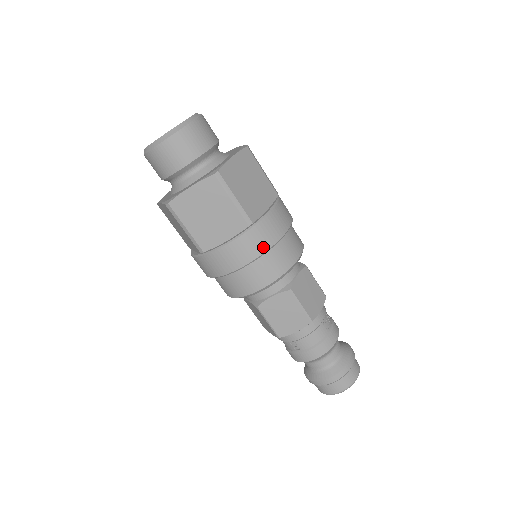
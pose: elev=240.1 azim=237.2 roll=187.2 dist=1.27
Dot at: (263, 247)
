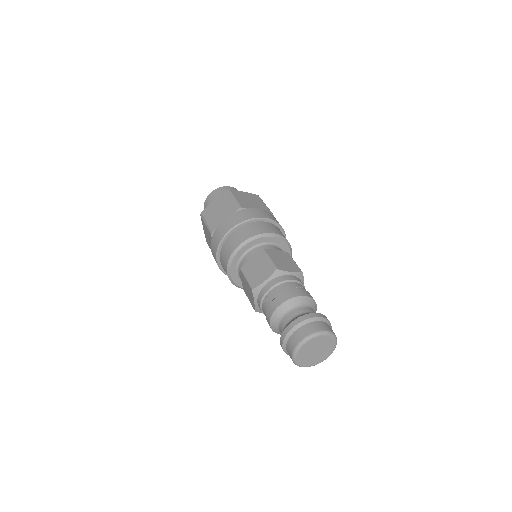
Dot at: (245, 218)
